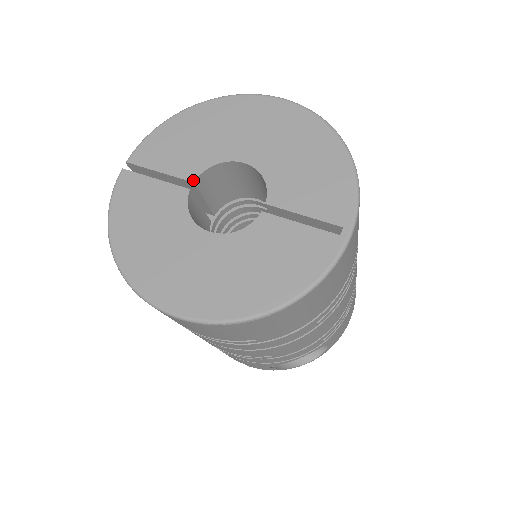
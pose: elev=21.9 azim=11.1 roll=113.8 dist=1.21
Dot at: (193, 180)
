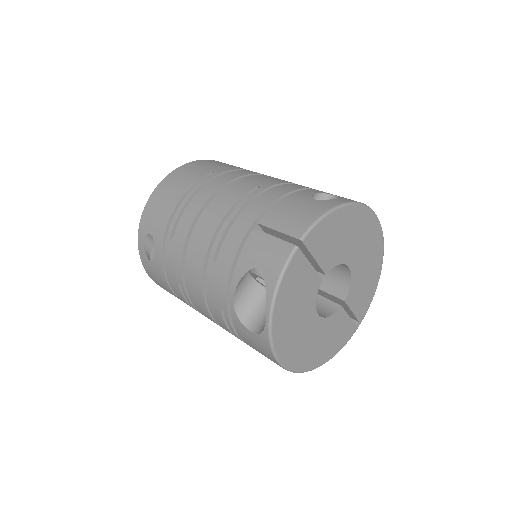
Dot at: (327, 273)
